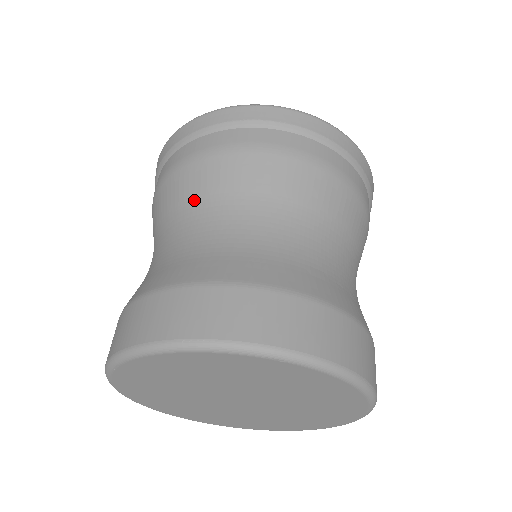
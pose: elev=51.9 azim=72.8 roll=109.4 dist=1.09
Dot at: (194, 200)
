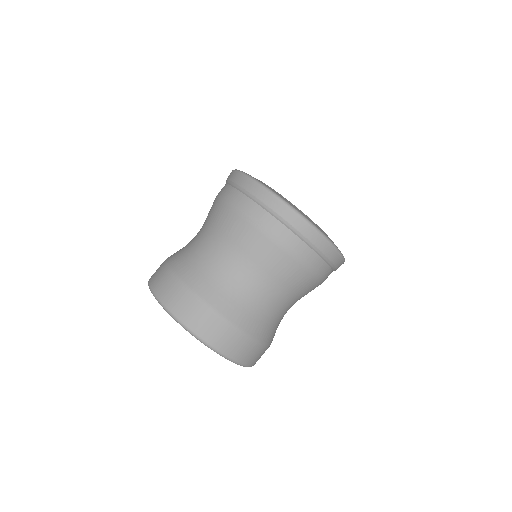
Dot at: (277, 279)
